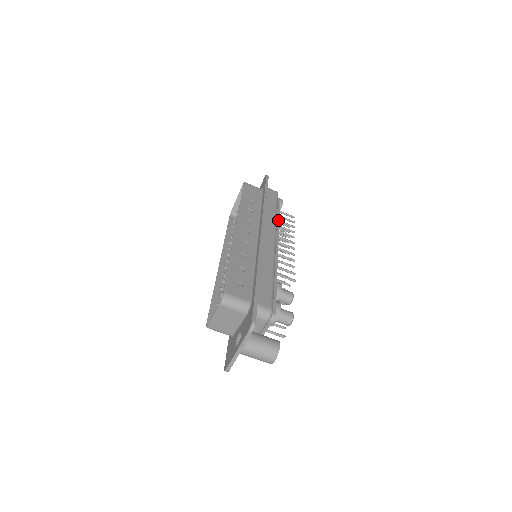
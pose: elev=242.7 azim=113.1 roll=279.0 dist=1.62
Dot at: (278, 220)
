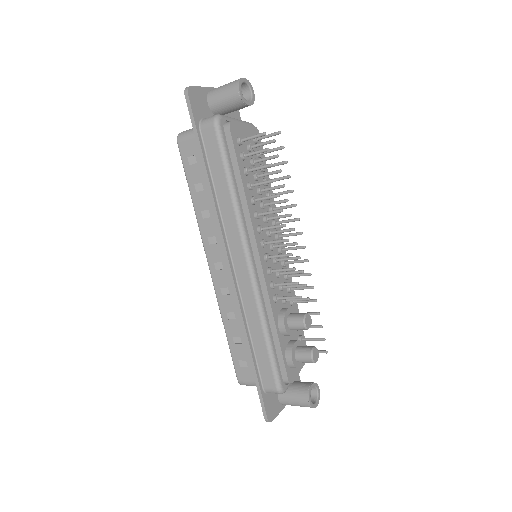
Dot at: (242, 192)
